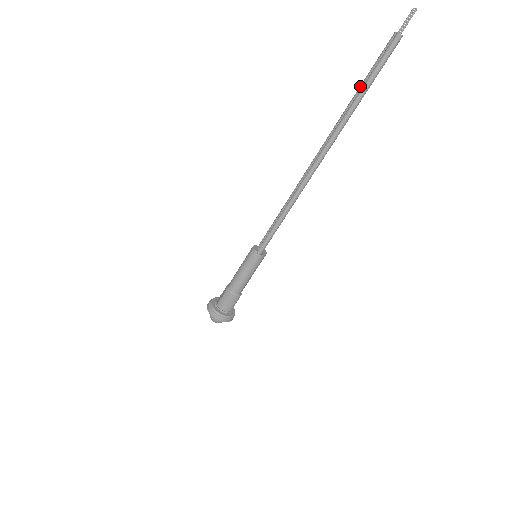
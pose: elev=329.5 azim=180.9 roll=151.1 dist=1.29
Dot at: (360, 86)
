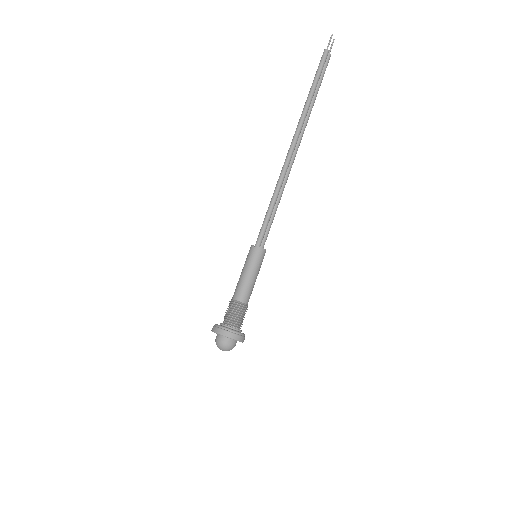
Dot at: occluded
